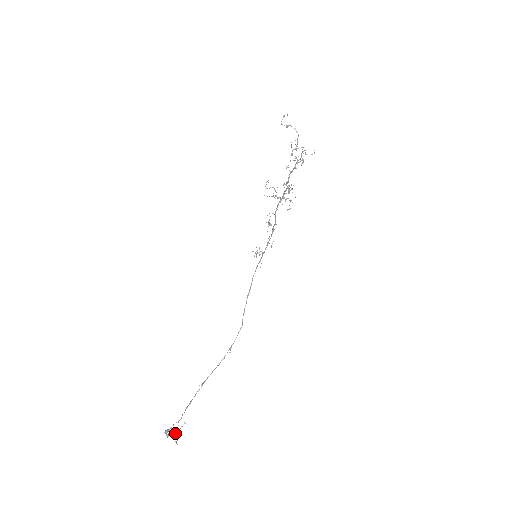
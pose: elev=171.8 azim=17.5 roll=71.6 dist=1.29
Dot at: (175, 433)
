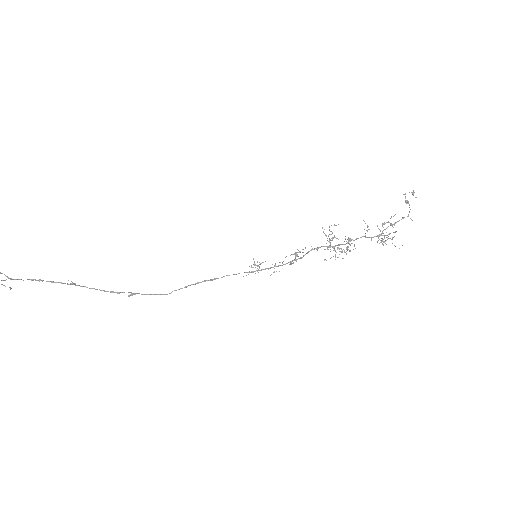
Dot at: out of frame
